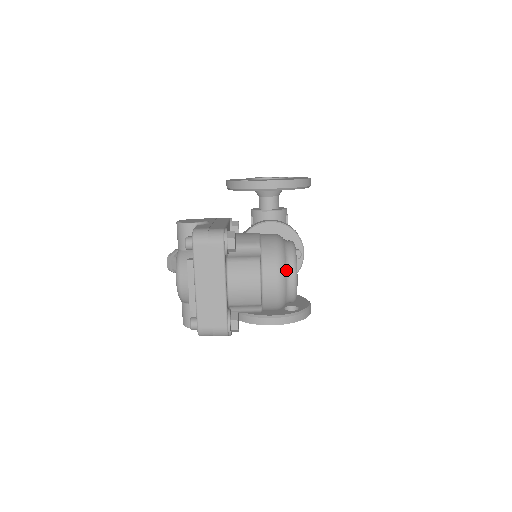
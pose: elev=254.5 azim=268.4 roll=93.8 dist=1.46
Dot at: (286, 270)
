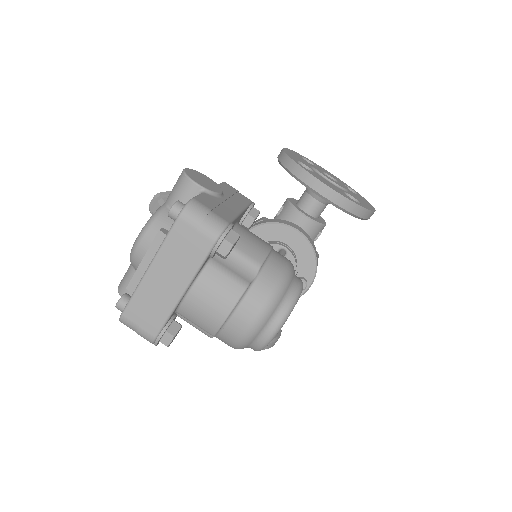
Dot at: (270, 318)
